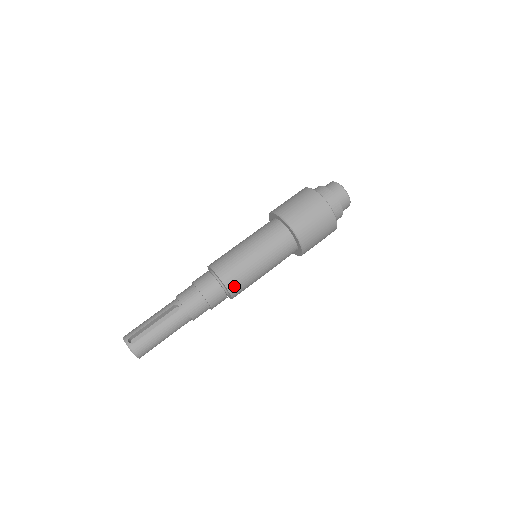
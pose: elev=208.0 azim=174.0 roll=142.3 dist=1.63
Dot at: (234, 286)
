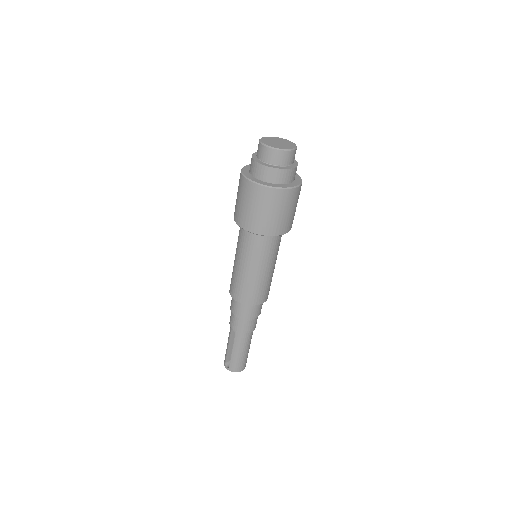
Dot at: (253, 299)
